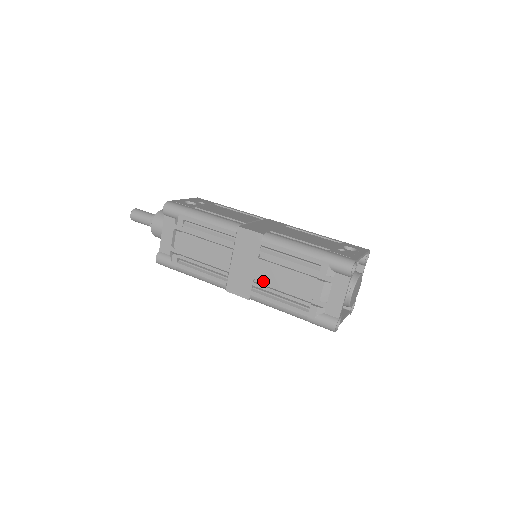
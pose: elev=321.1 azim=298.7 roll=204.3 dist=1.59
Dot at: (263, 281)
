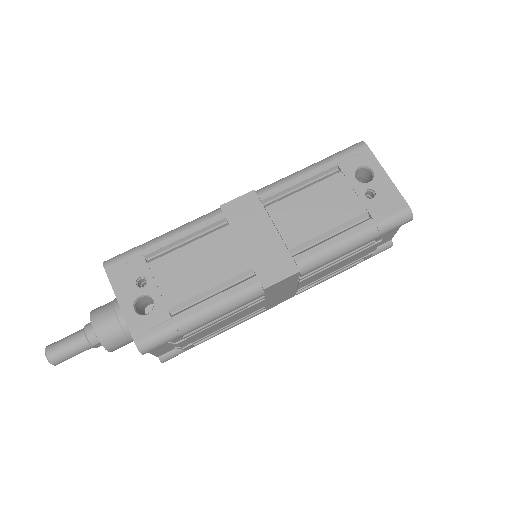
Dot at: (310, 284)
